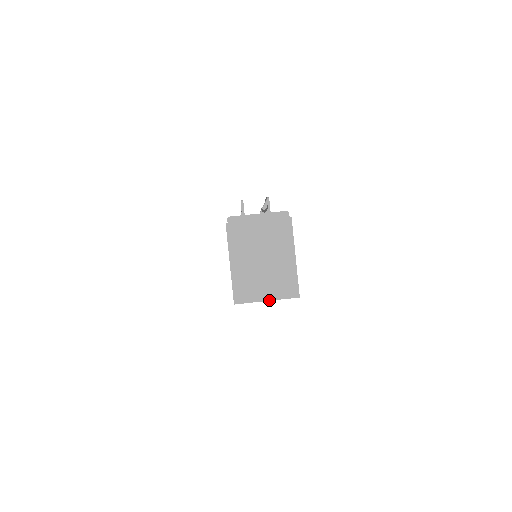
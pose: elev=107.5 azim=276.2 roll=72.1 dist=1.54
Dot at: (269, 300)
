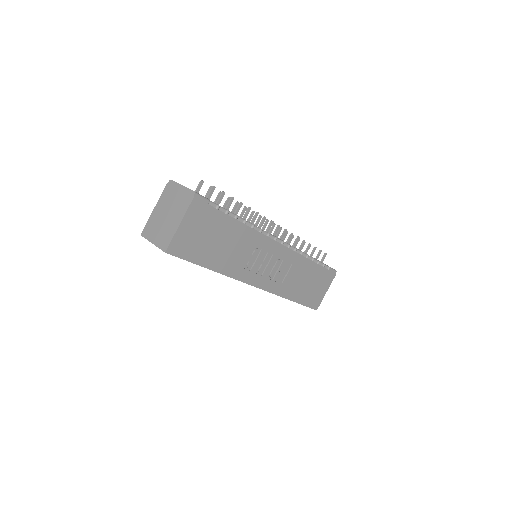
Dot at: occluded
